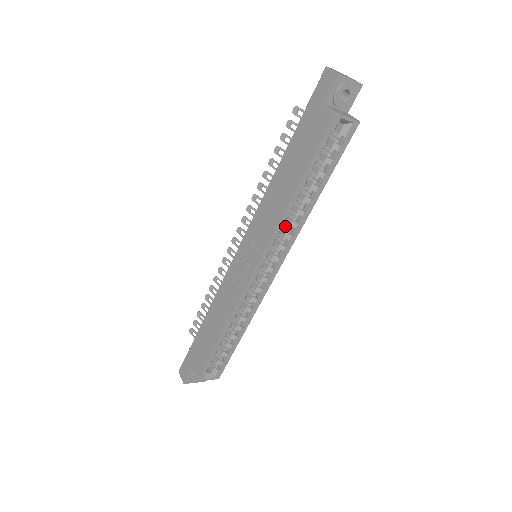
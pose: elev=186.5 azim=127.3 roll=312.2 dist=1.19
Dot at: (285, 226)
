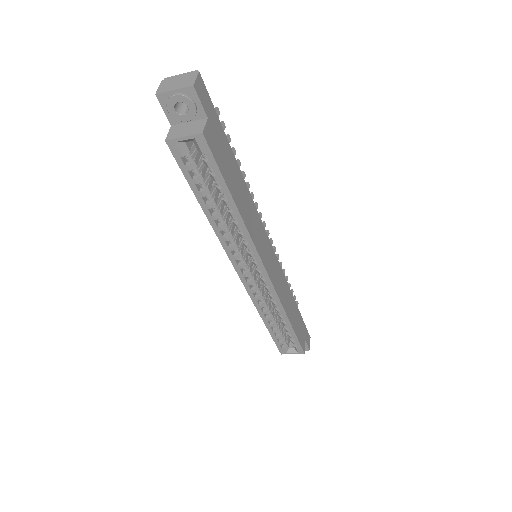
Dot at: occluded
